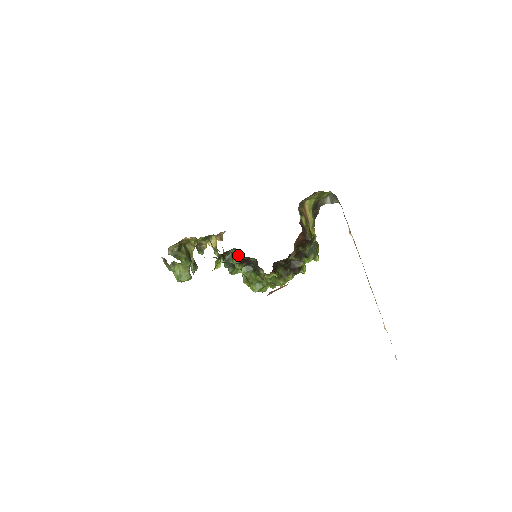
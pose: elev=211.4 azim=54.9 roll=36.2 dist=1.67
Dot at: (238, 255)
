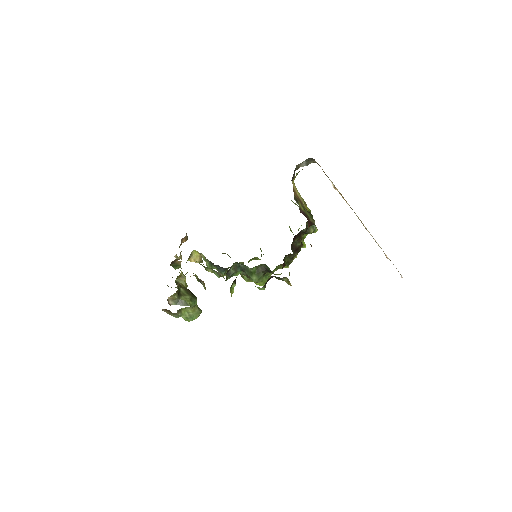
Dot at: (242, 267)
